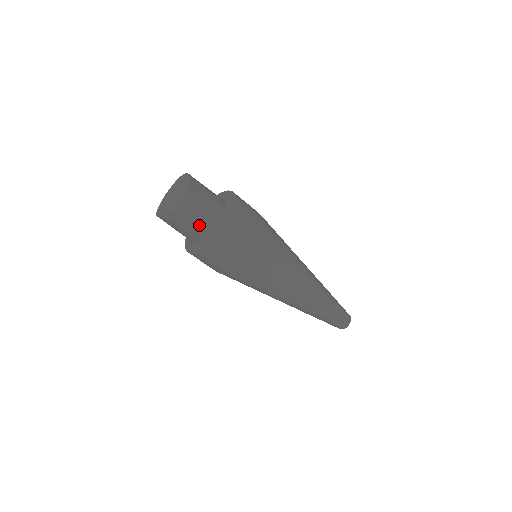
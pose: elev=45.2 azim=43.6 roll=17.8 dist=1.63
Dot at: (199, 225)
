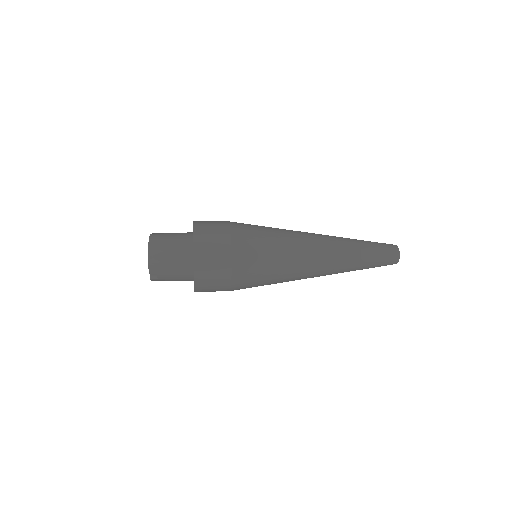
Dot at: (177, 268)
